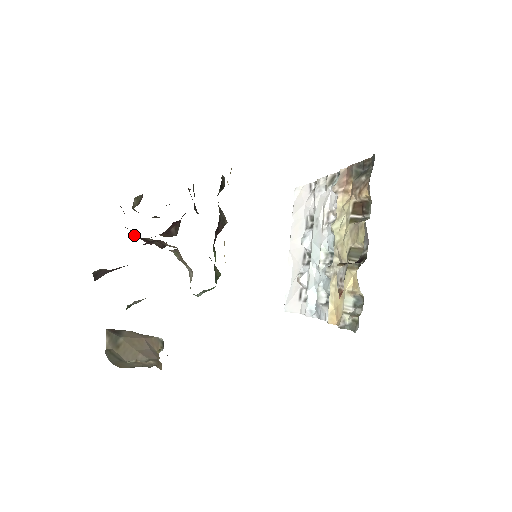
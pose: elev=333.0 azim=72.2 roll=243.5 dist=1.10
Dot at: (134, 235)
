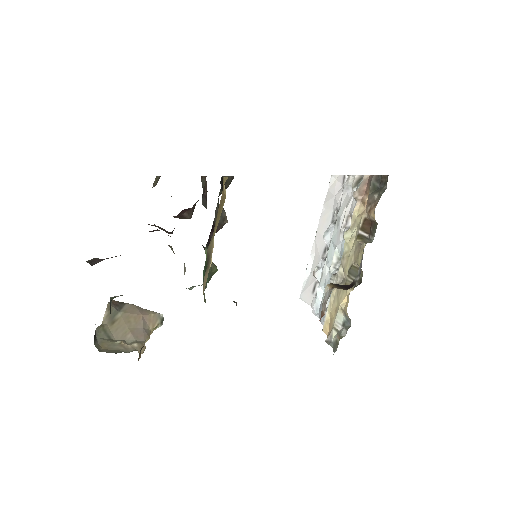
Dot at: occluded
